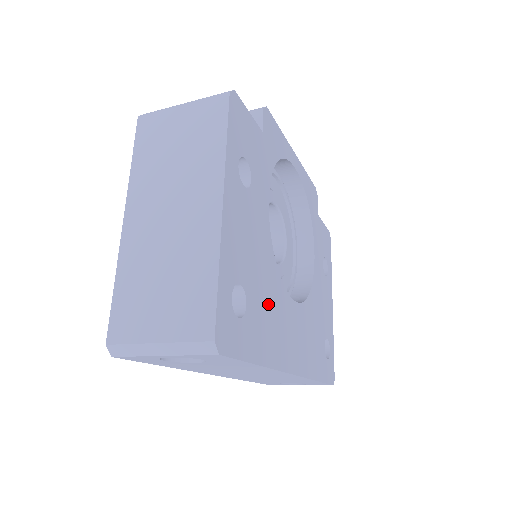
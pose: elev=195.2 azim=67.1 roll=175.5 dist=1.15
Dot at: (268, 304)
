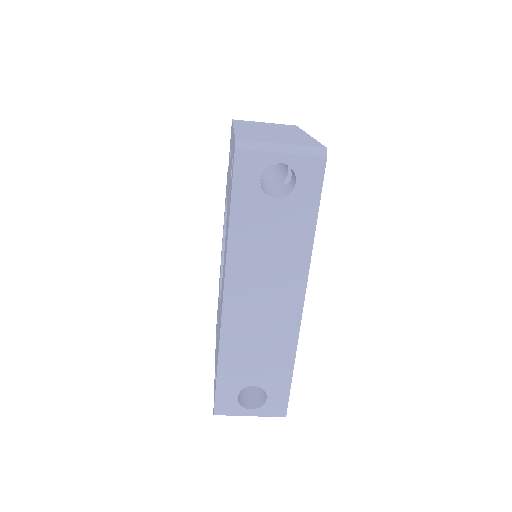
Dot at: occluded
